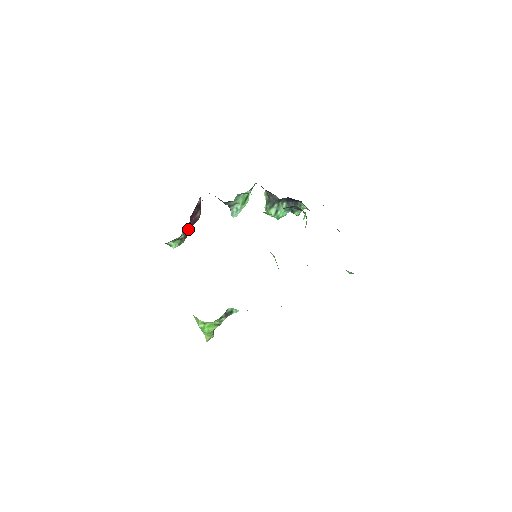
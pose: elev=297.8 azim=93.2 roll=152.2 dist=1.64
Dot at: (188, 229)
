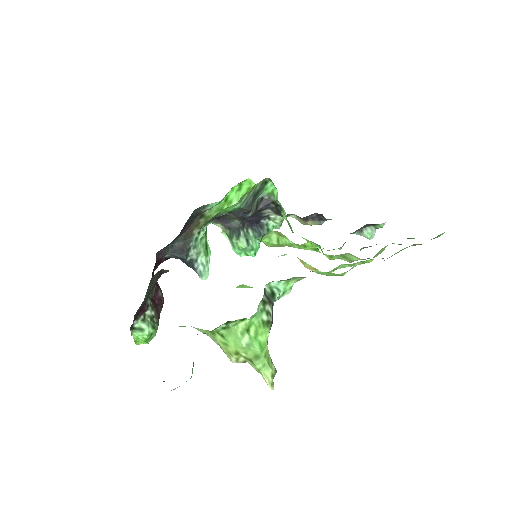
Dot at: (155, 307)
